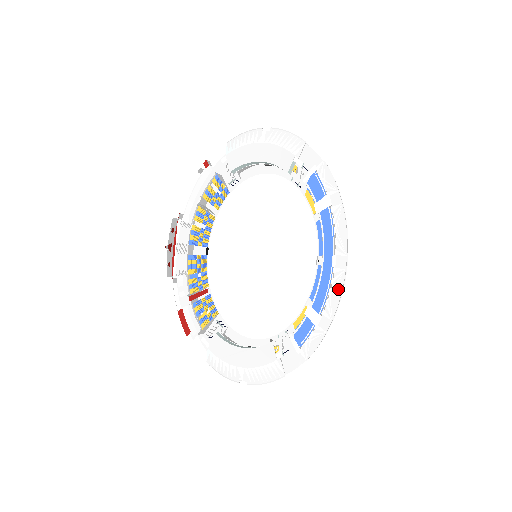
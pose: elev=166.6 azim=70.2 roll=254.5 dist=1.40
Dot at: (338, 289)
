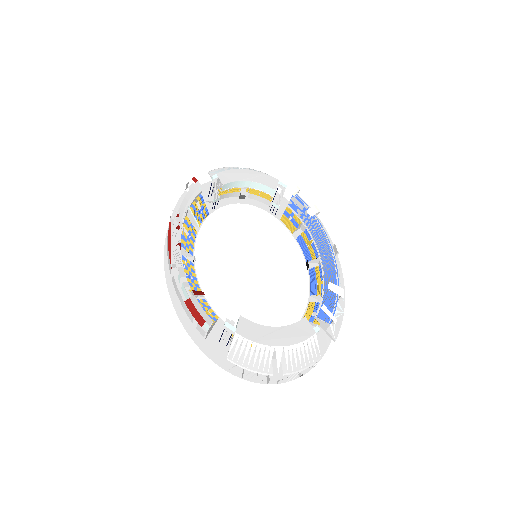
Dot at: (340, 278)
